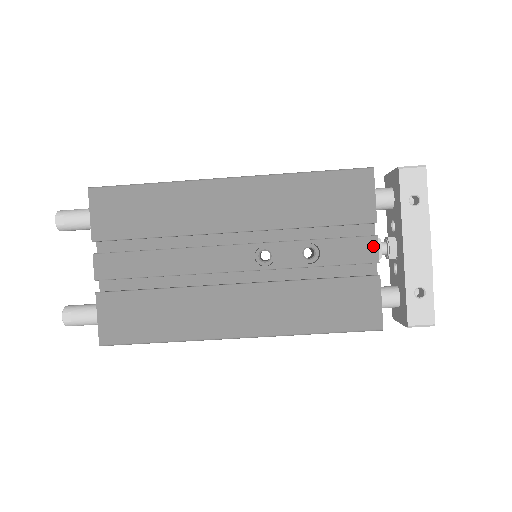
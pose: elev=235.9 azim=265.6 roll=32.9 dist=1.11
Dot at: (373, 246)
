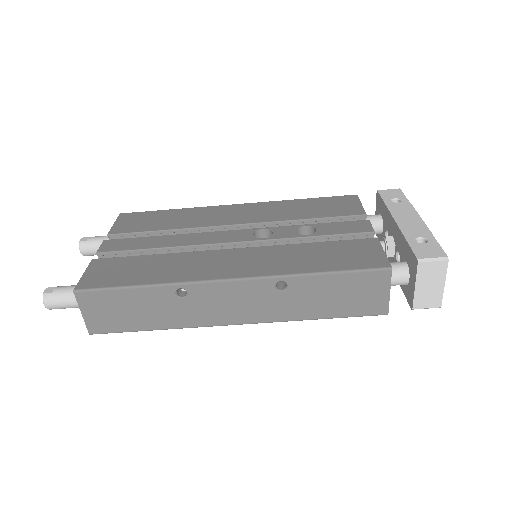
Dot at: (366, 224)
